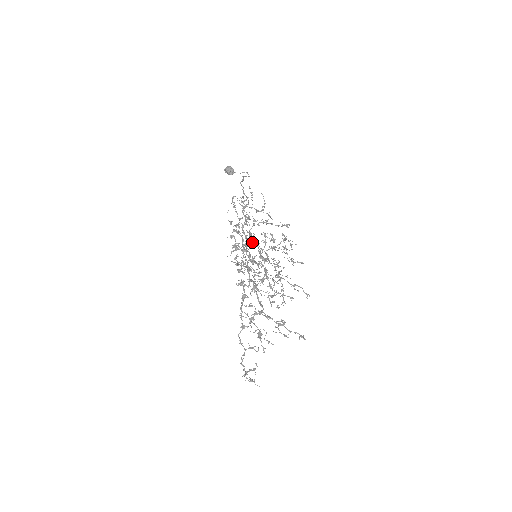
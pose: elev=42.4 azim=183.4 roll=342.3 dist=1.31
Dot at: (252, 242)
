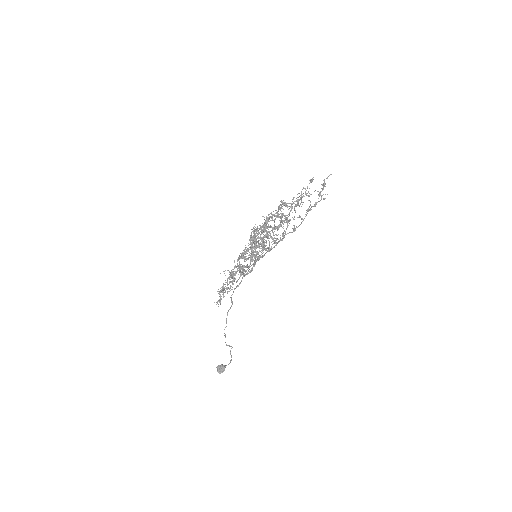
Dot at: occluded
